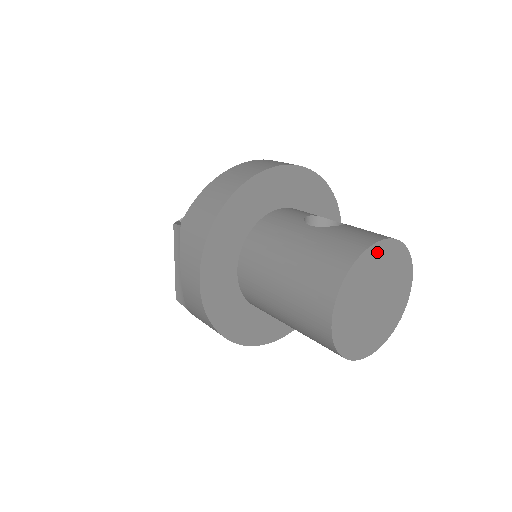
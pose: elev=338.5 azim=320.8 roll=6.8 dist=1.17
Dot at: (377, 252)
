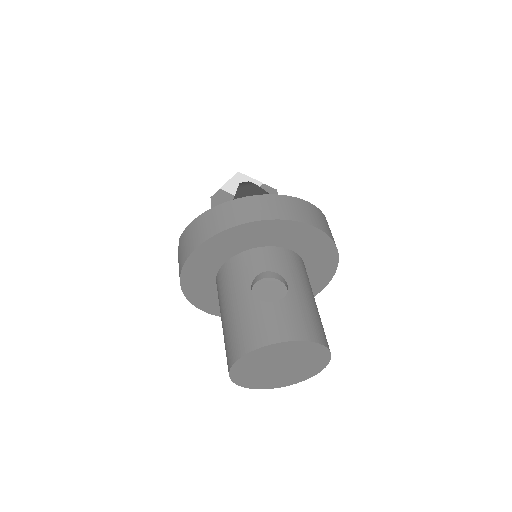
Dot at: (272, 348)
